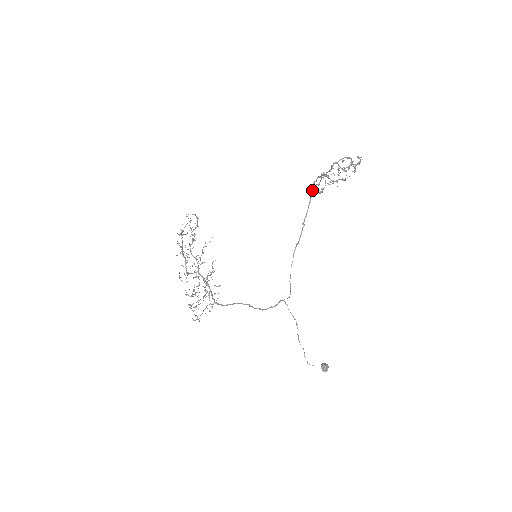
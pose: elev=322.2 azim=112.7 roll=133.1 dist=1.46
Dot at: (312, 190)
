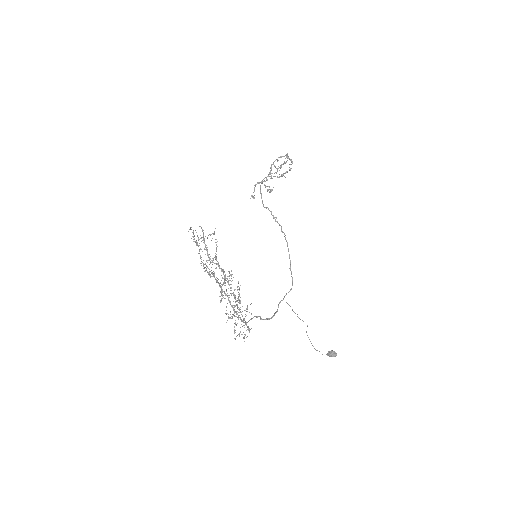
Dot at: (261, 193)
